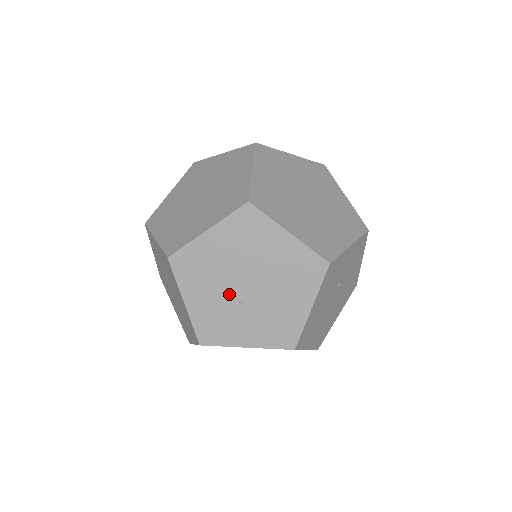
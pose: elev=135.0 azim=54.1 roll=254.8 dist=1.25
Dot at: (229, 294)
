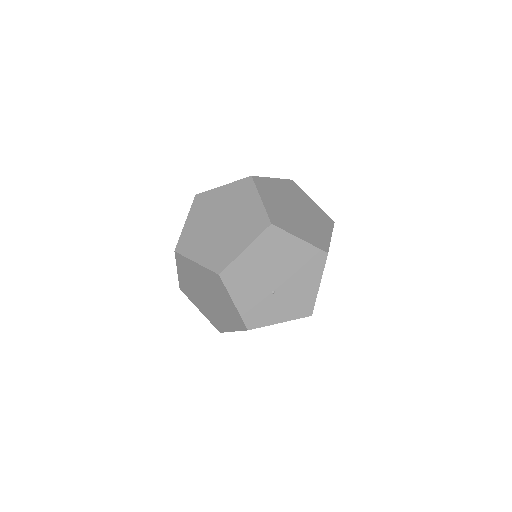
Dot at: (265, 289)
